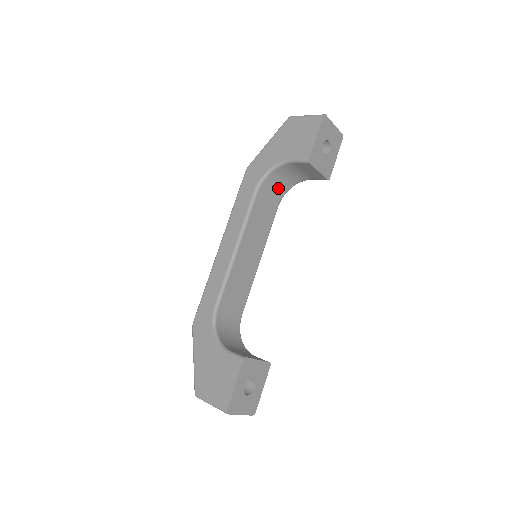
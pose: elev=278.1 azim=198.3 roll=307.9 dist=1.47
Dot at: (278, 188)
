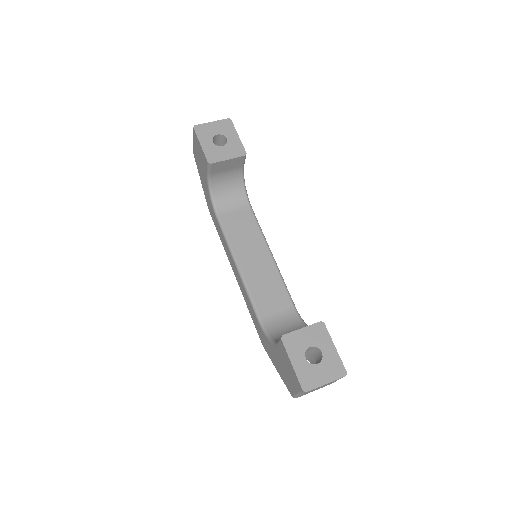
Dot at: (234, 197)
